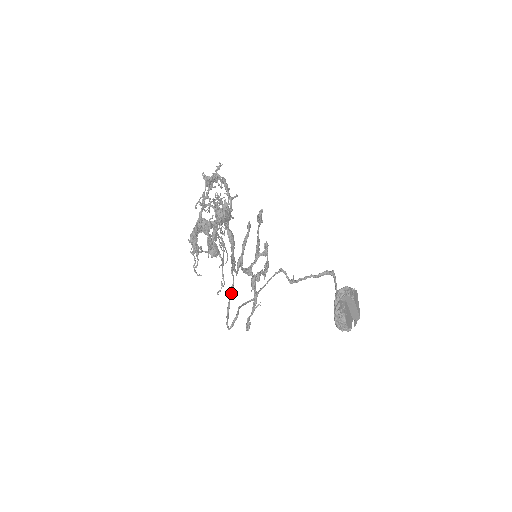
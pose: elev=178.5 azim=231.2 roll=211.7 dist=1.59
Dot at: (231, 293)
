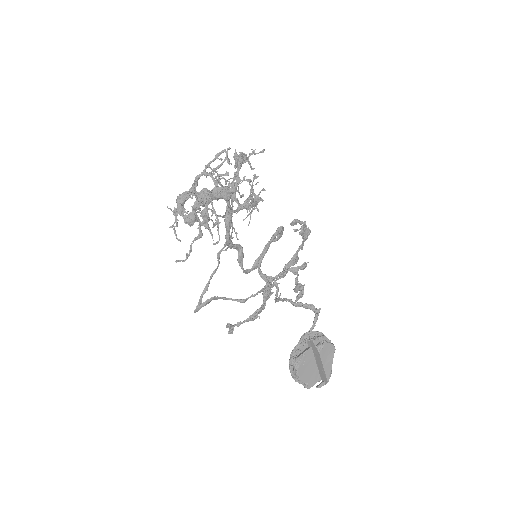
Dot at: (211, 277)
